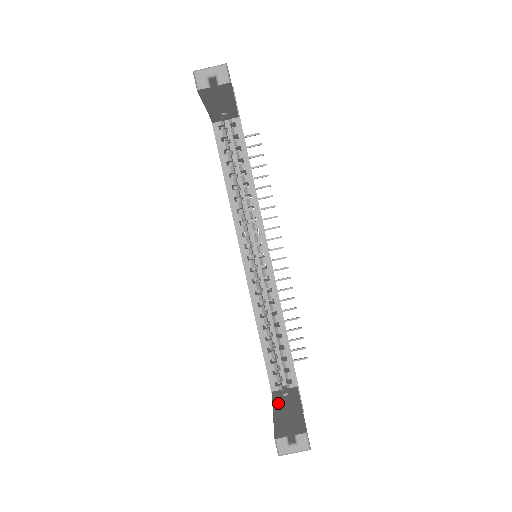
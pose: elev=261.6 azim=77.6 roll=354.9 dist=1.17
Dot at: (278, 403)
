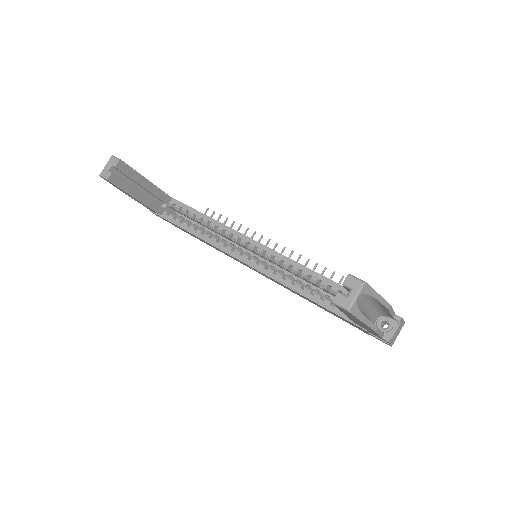
Dot at: occluded
